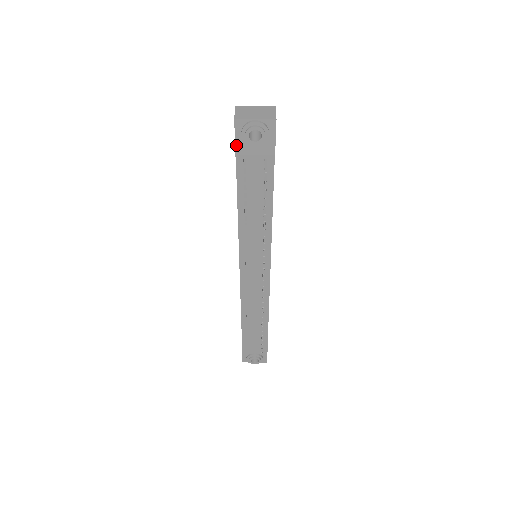
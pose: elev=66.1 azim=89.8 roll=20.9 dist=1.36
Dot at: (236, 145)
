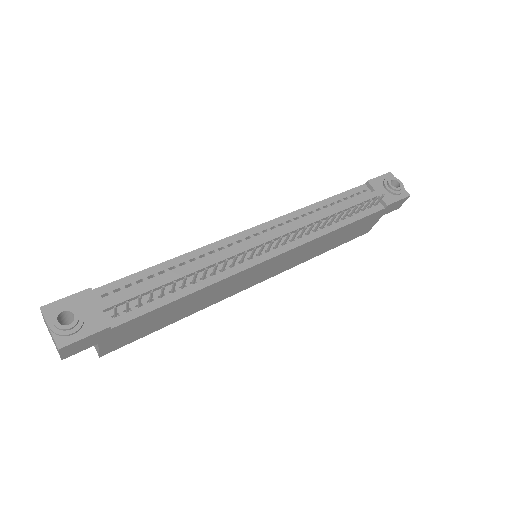
Dot at: (376, 178)
